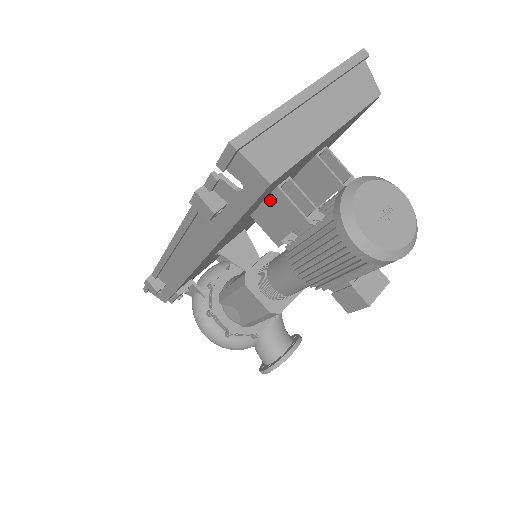
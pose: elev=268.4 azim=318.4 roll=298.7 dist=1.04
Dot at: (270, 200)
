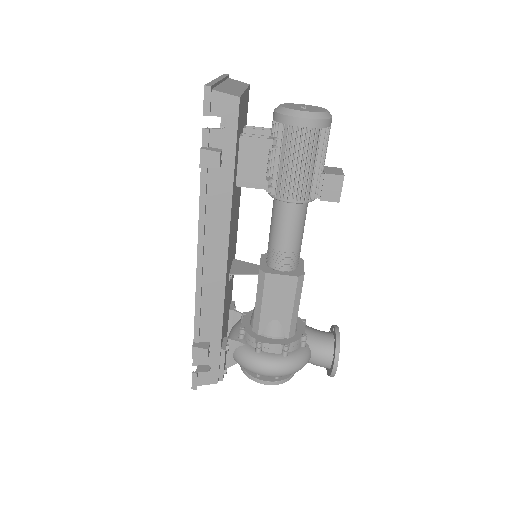
Dot at: (241, 153)
